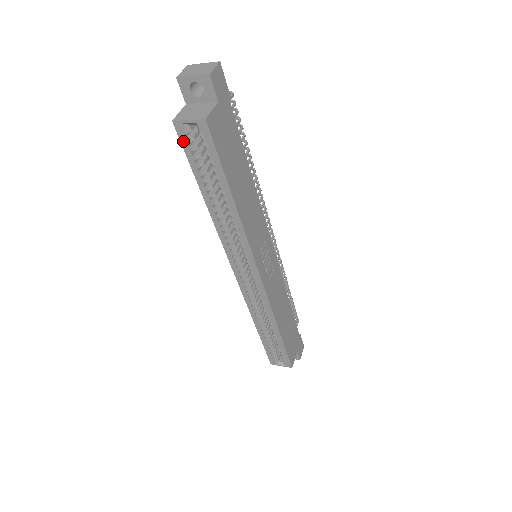
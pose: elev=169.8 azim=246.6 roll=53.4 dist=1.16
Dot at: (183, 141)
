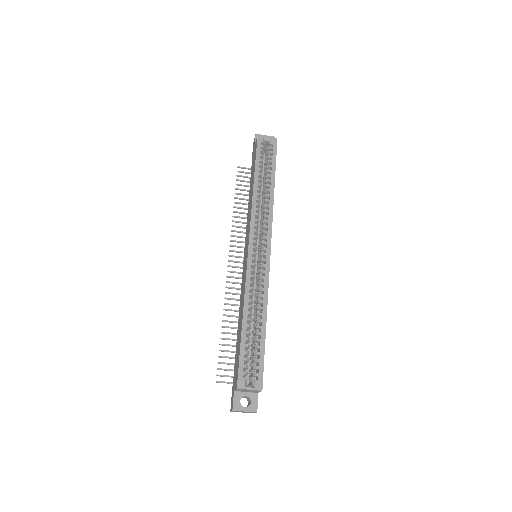
Dot at: (258, 145)
